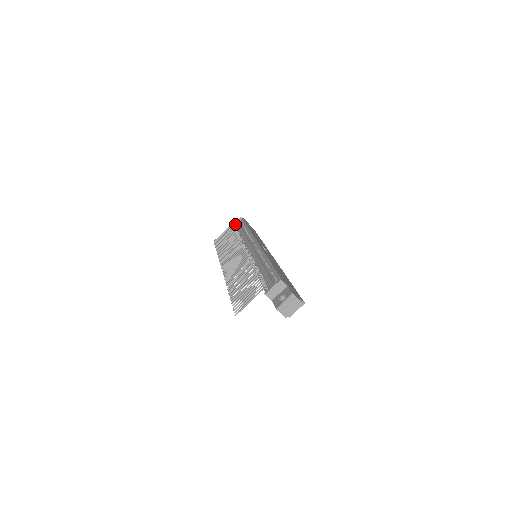
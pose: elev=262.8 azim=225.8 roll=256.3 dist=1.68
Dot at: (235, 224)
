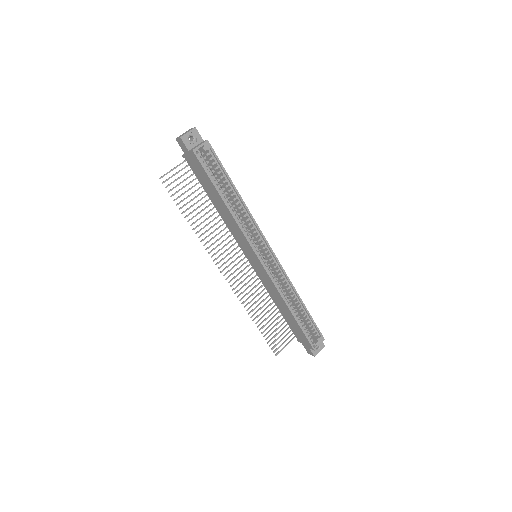
Dot at: occluded
